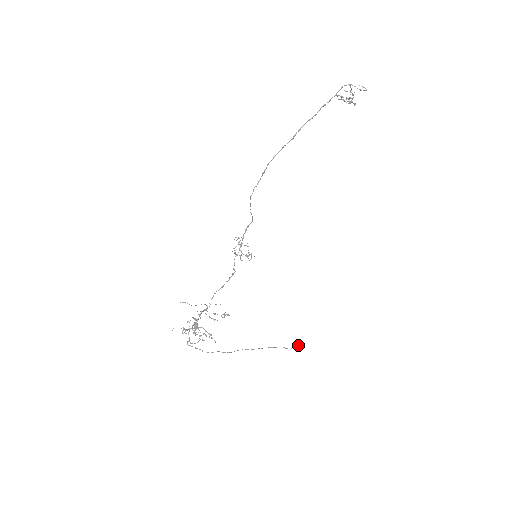
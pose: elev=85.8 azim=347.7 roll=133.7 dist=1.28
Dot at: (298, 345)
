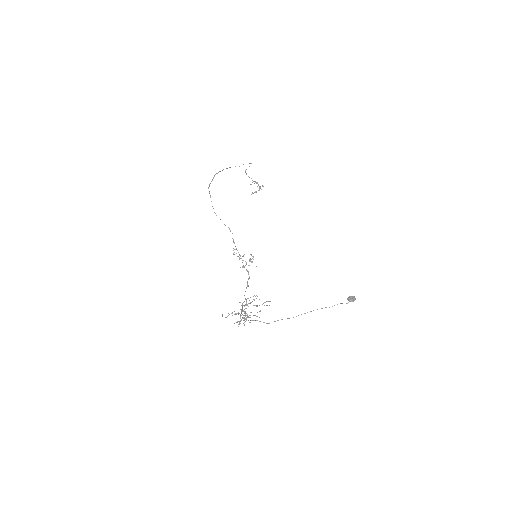
Dot at: (351, 298)
